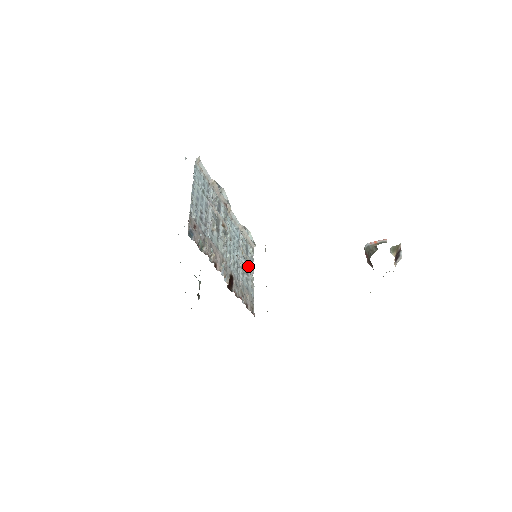
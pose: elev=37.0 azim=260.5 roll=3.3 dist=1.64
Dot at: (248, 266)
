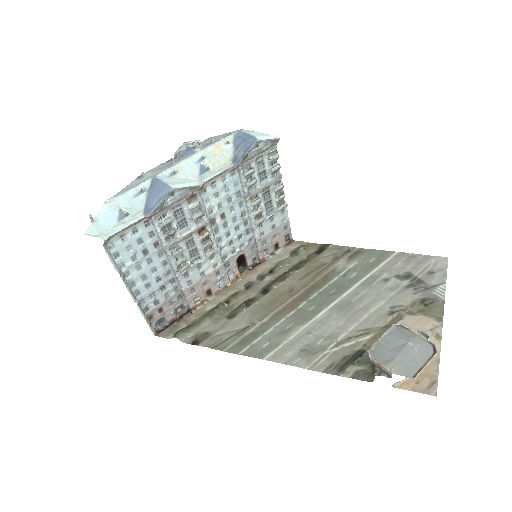
Dot at: (270, 192)
